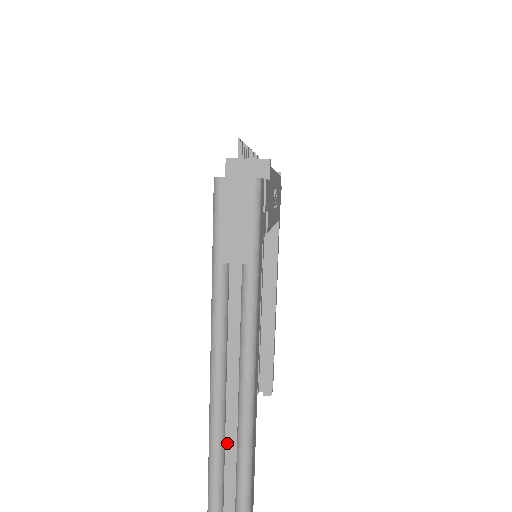
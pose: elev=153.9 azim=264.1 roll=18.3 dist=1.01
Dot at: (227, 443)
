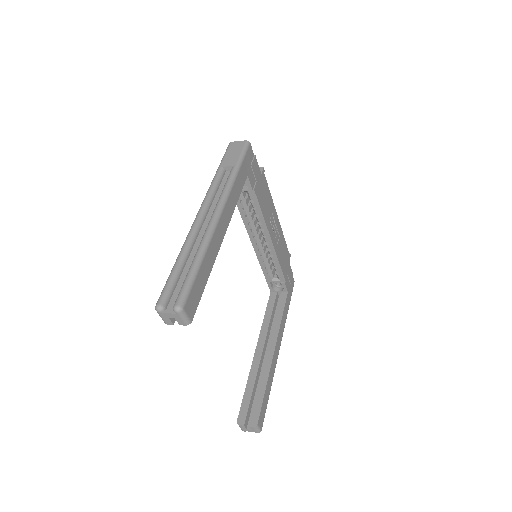
Dot at: (195, 244)
